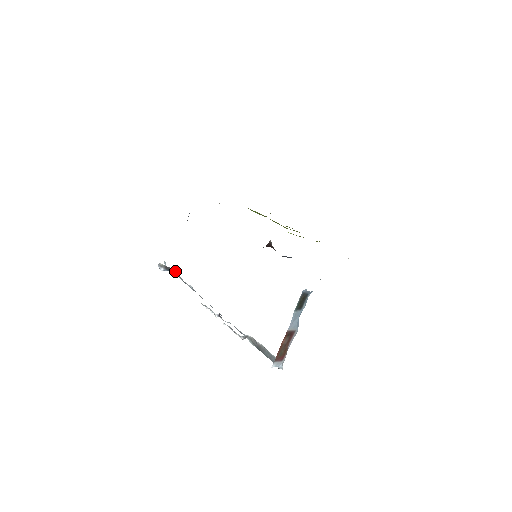
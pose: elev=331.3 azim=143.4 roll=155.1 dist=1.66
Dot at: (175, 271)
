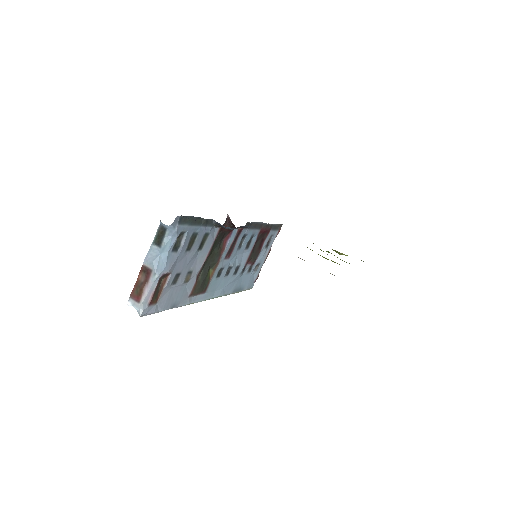
Dot at: occluded
